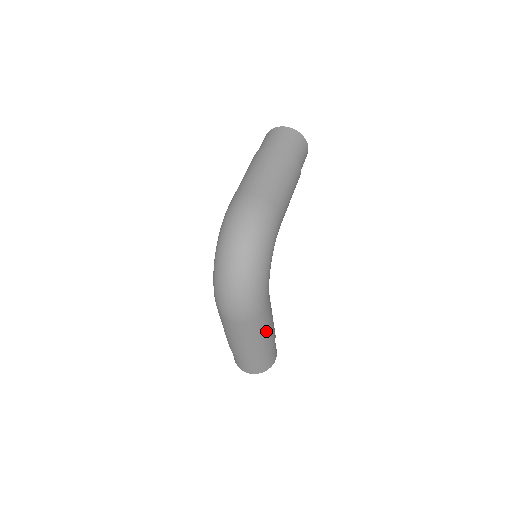
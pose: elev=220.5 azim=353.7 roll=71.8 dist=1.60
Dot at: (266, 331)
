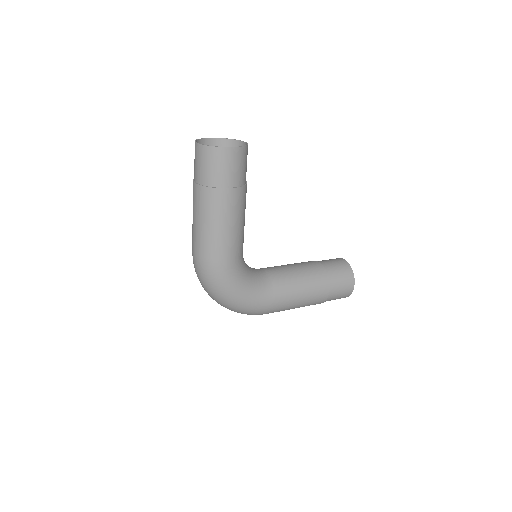
Dot at: (298, 304)
